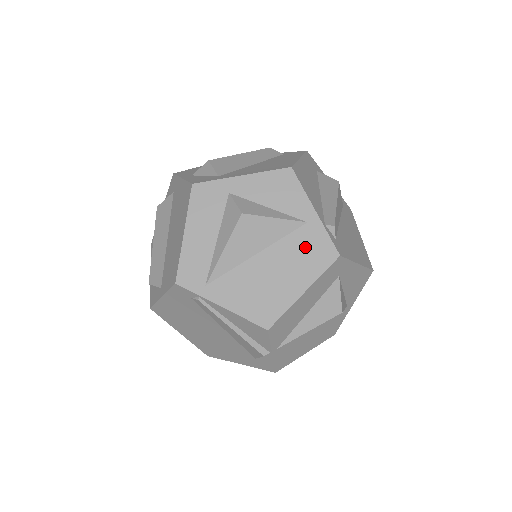
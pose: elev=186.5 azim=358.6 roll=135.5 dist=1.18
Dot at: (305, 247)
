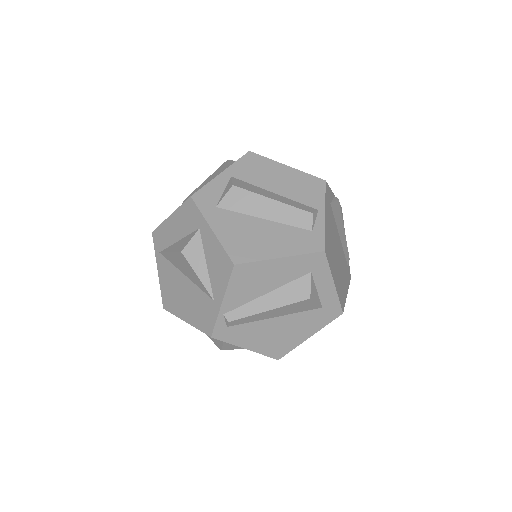
Dot at: (203, 308)
